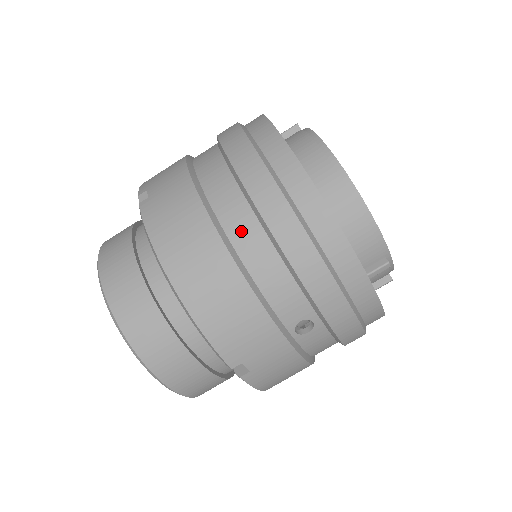
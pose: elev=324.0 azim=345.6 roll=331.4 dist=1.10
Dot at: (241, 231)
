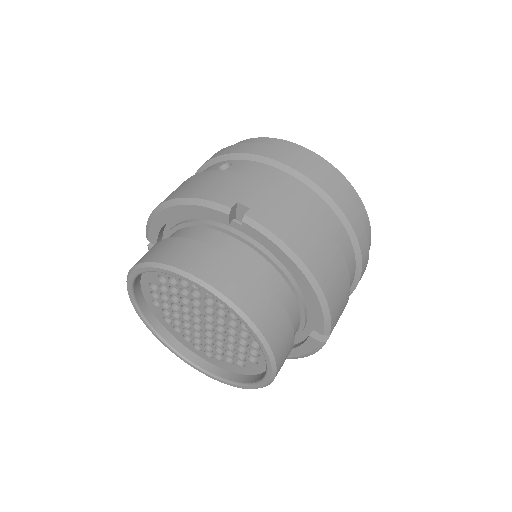
Dot at: (332, 227)
